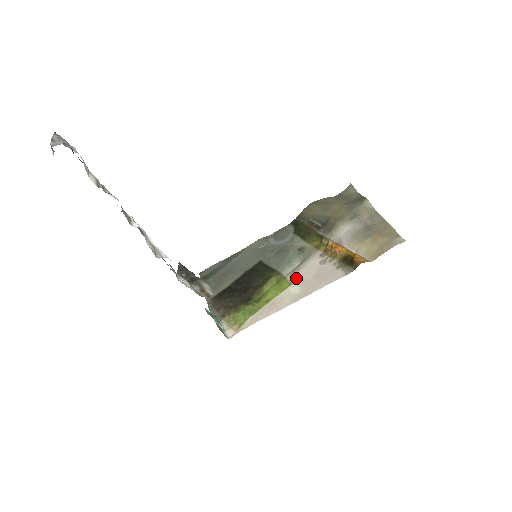
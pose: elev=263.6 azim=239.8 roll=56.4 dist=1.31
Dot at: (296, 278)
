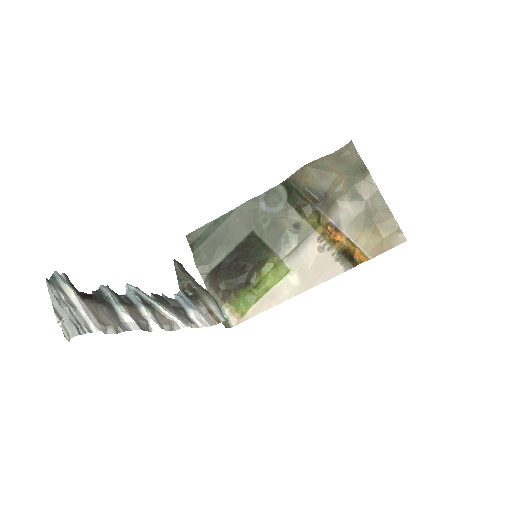
Dot at: (294, 265)
